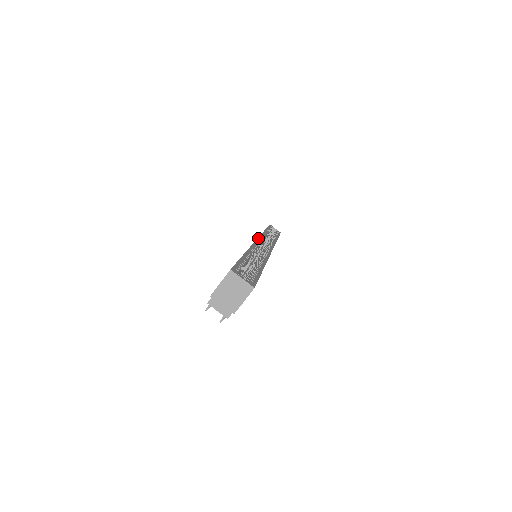
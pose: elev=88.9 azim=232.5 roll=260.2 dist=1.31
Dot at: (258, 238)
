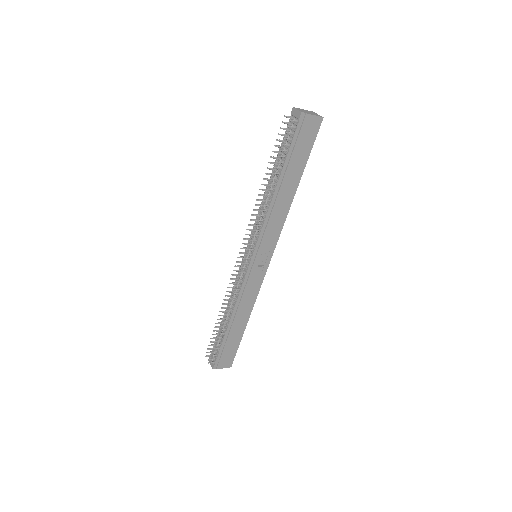
Dot at: occluded
